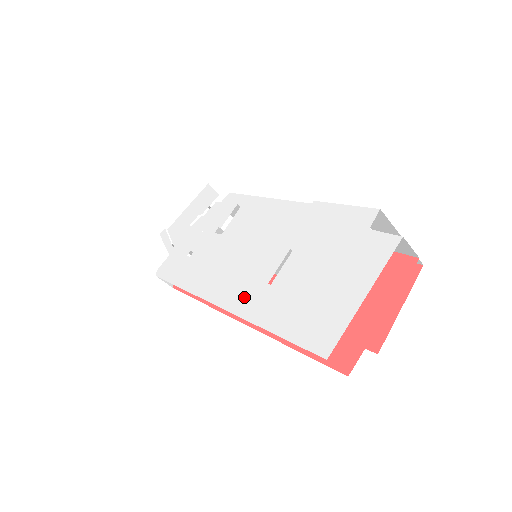
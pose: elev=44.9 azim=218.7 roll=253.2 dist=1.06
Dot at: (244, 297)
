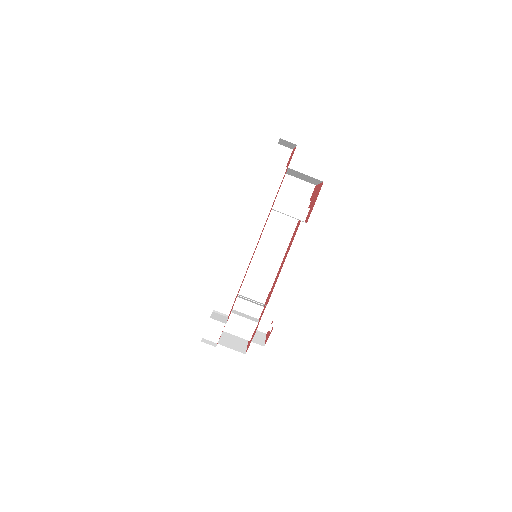
Dot at: occluded
